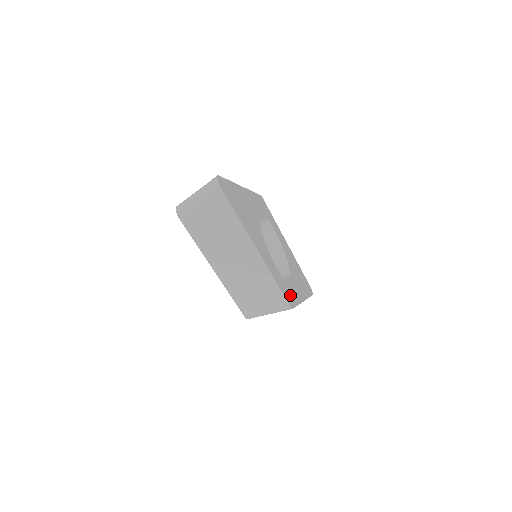
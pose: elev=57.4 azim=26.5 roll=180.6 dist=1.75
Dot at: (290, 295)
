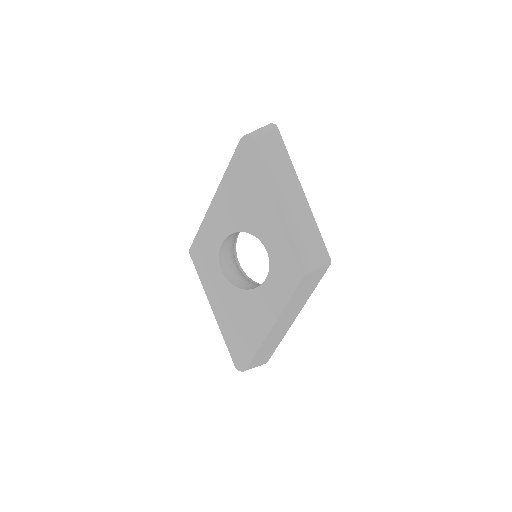
Dot at: occluded
